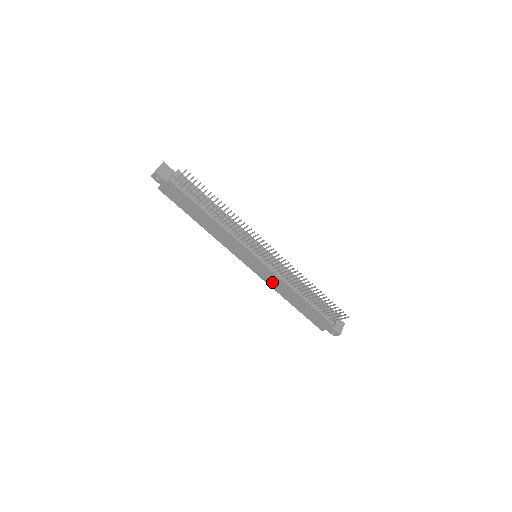
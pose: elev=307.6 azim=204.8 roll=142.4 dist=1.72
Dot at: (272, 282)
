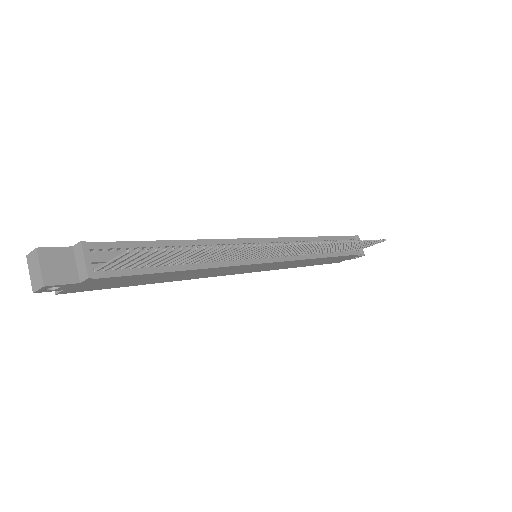
Dot at: (283, 266)
